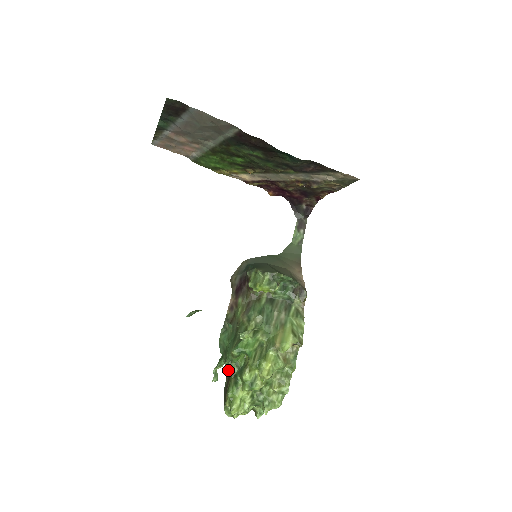
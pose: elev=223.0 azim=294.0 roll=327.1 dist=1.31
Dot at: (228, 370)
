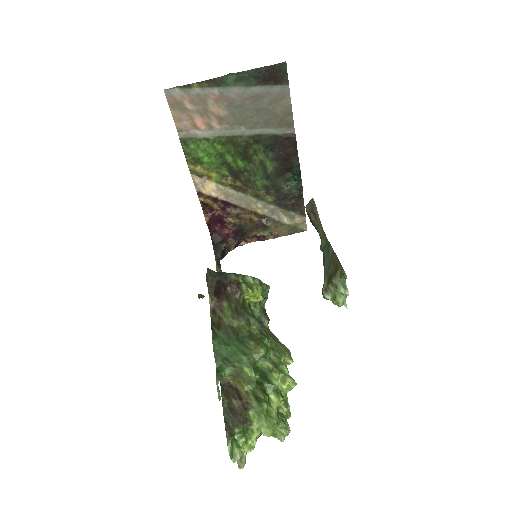
Dot at: (254, 374)
